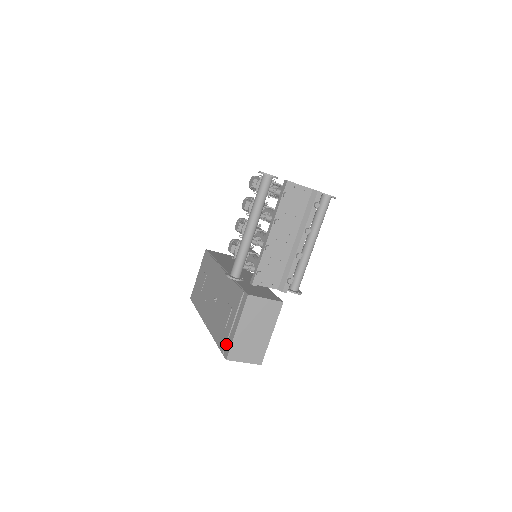
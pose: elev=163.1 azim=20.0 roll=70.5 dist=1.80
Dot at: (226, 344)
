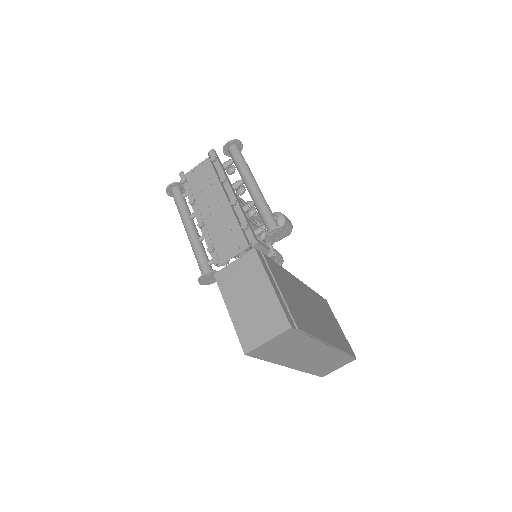
Dot at: occluded
